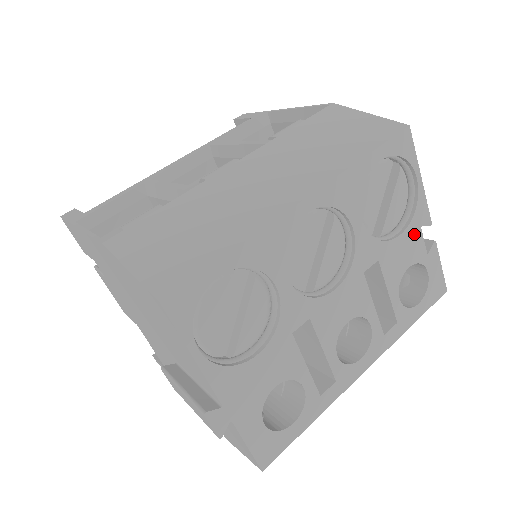
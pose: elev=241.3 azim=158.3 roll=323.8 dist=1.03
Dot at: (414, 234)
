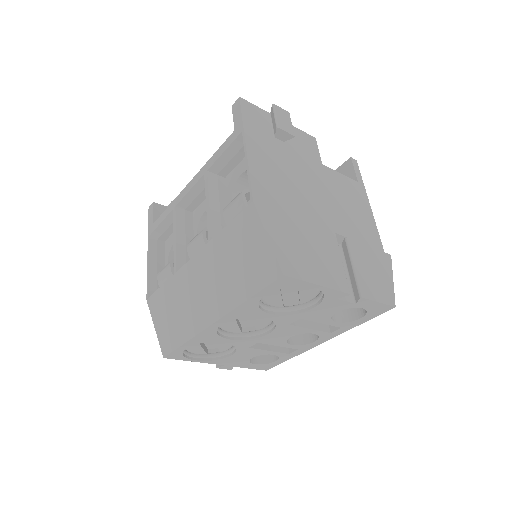
Dot at: (331, 303)
